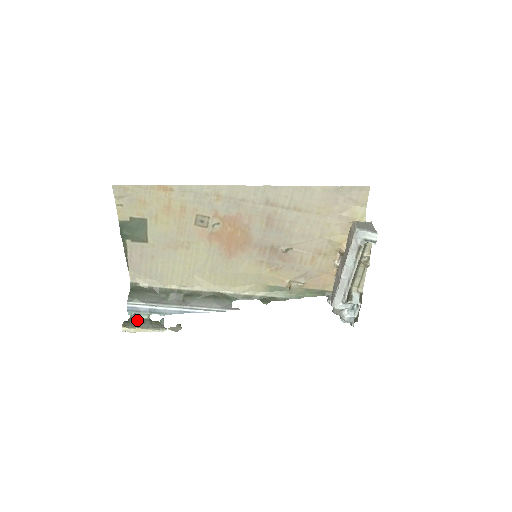
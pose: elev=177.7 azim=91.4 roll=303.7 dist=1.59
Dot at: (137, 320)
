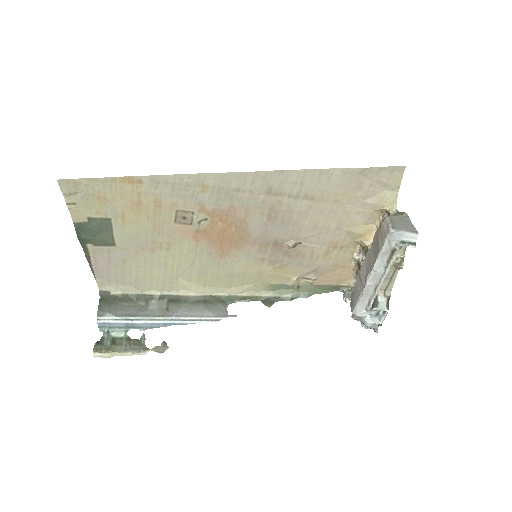
Dot at: (111, 340)
